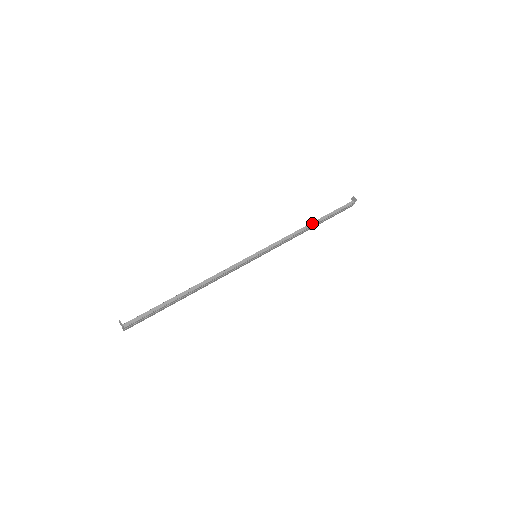
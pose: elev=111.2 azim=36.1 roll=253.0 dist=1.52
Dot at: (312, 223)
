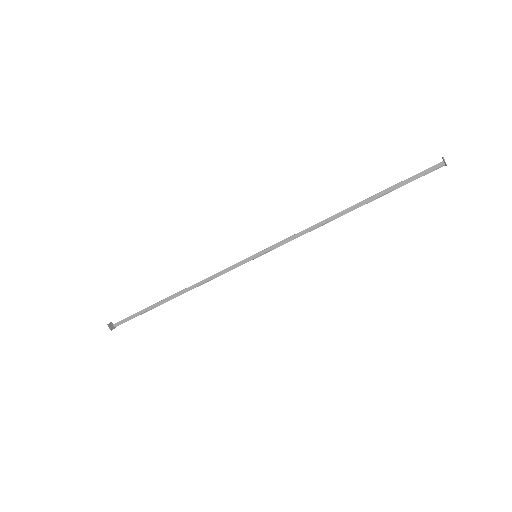
Dot at: (349, 208)
